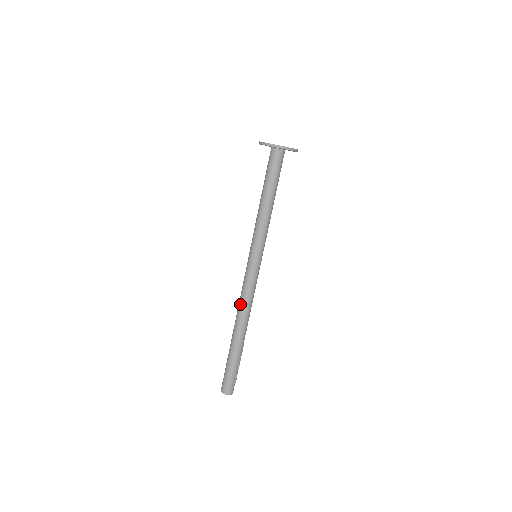
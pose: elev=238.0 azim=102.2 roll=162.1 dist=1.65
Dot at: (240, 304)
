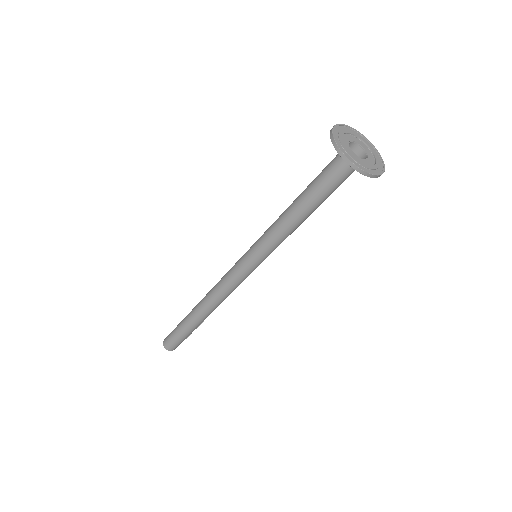
Dot at: (215, 294)
